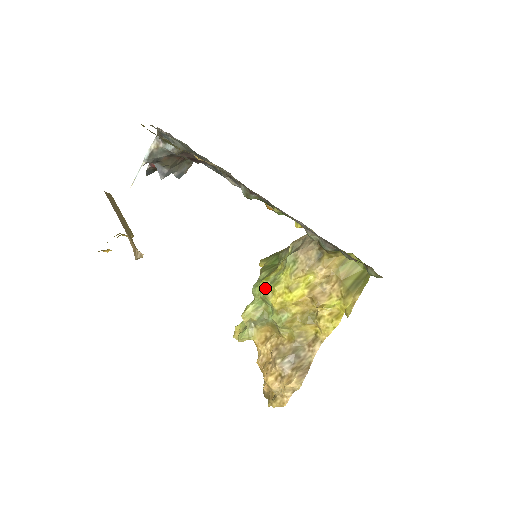
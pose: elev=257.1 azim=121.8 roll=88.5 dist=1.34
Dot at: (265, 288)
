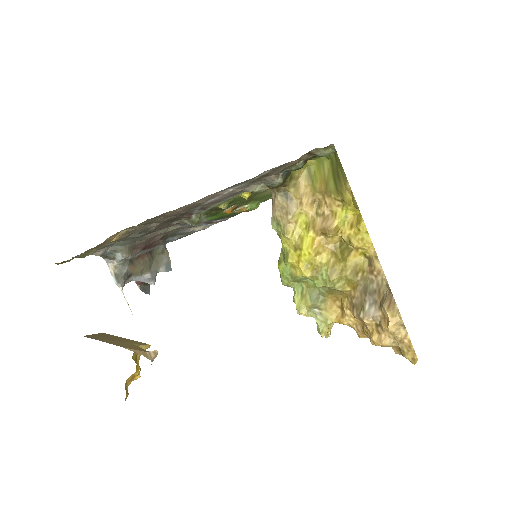
Dot at: (285, 271)
